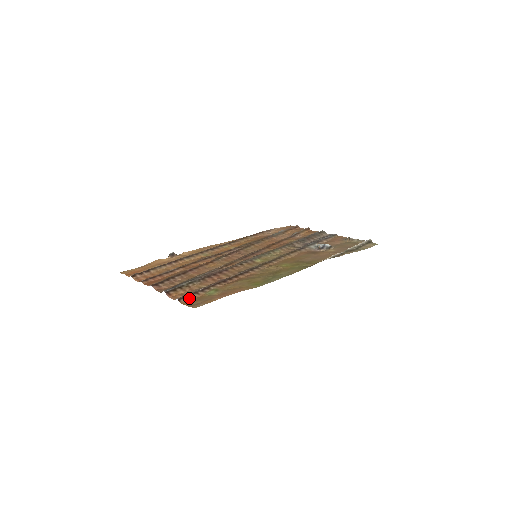
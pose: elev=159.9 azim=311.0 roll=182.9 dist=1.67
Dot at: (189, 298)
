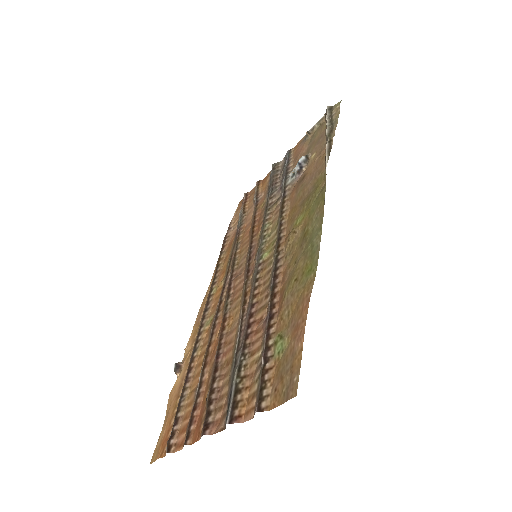
Dot at: (267, 391)
